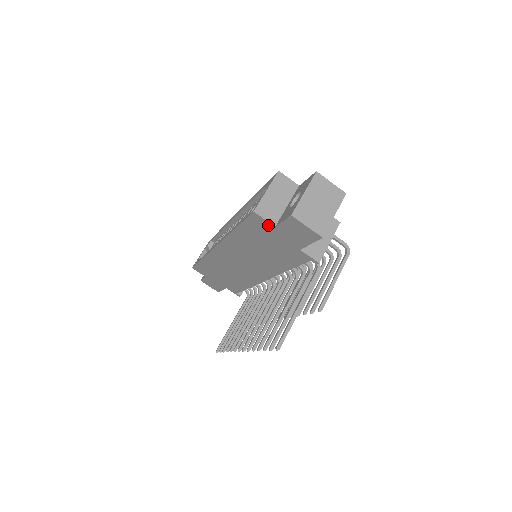
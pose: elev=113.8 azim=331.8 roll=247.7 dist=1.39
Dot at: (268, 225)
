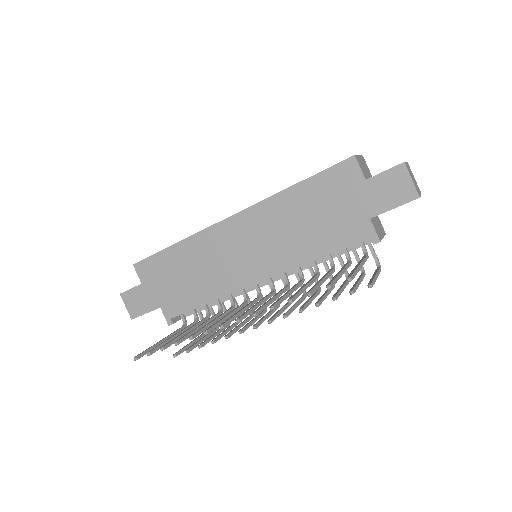
Dot at: (357, 177)
